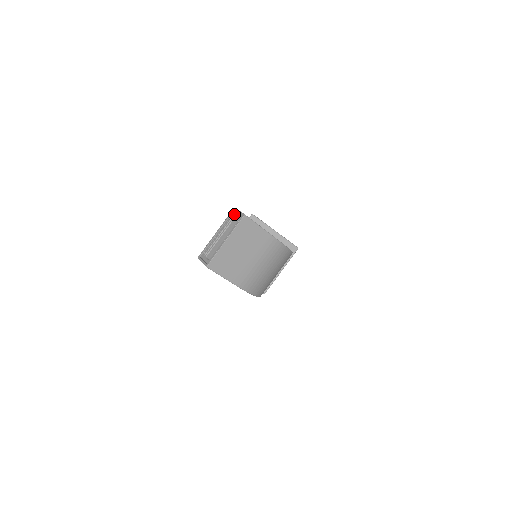
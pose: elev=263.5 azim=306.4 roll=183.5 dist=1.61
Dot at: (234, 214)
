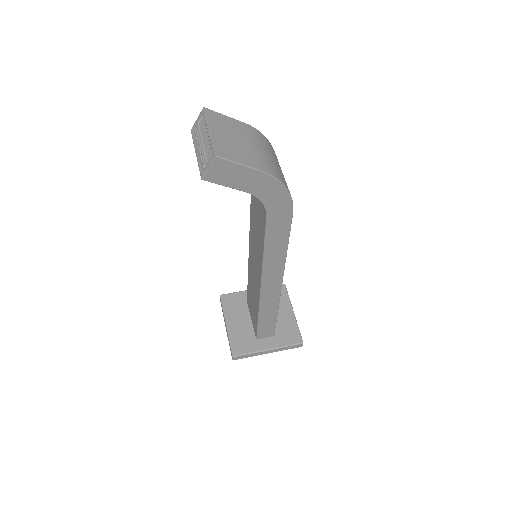
Dot at: (195, 126)
